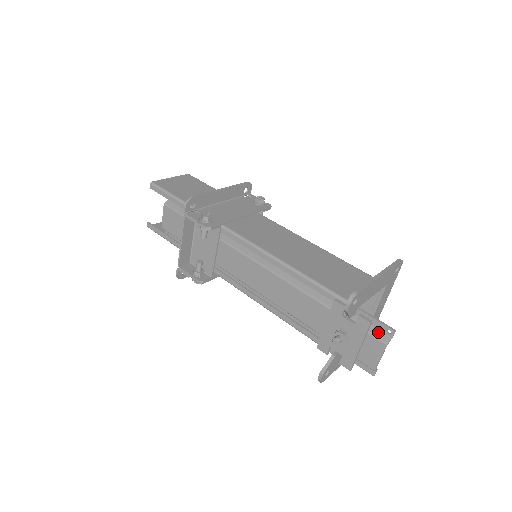
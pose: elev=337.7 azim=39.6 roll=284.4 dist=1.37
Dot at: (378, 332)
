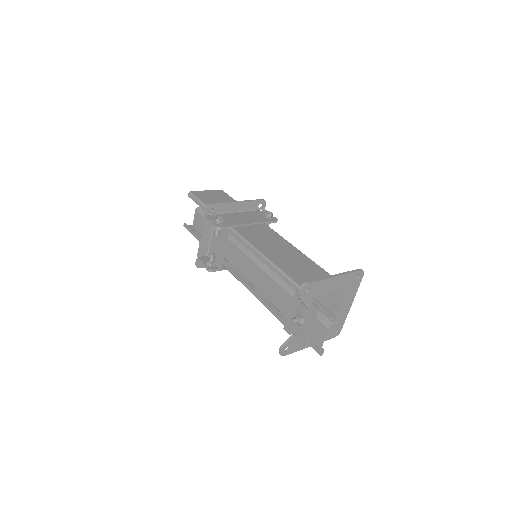
Dot at: (324, 318)
